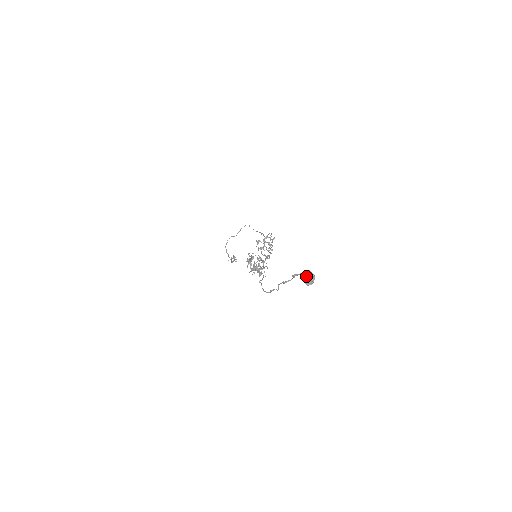
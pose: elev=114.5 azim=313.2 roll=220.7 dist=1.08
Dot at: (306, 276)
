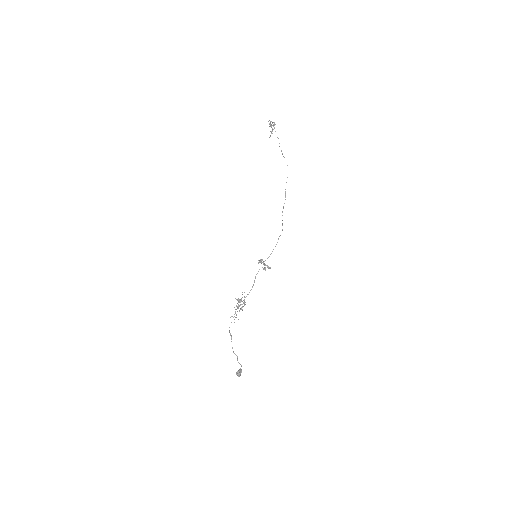
Dot at: (237, 375)
